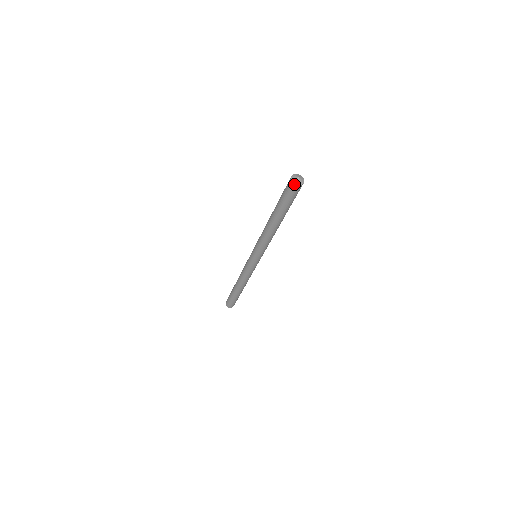
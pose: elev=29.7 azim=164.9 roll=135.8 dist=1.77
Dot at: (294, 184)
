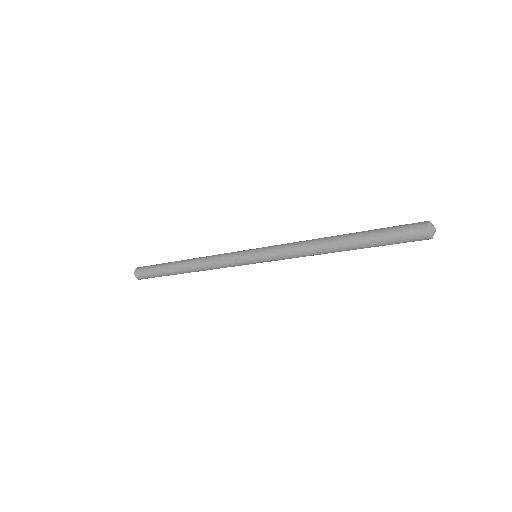
Dot at: (429, 235)
